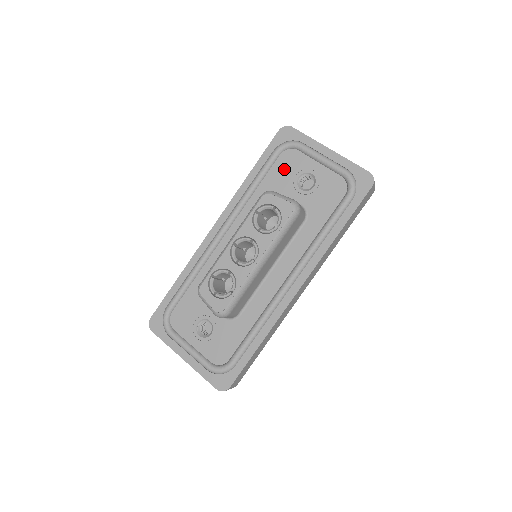
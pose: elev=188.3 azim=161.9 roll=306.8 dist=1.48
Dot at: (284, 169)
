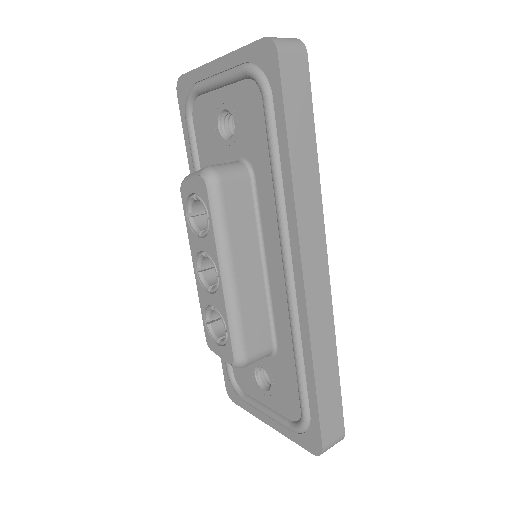
Dot at: (204, 132)
